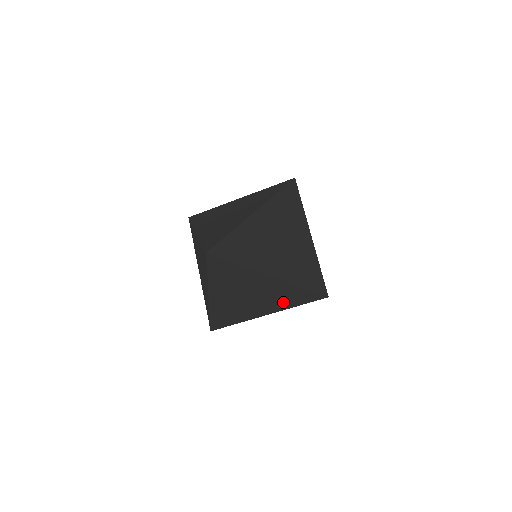
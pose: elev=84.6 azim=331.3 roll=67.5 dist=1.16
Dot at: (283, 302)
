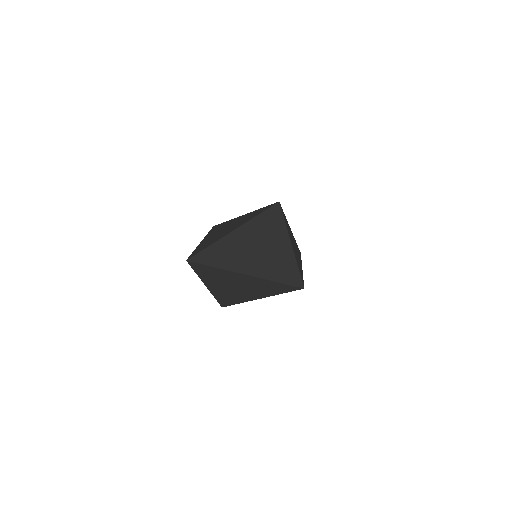
Dot at: (267, 290)
